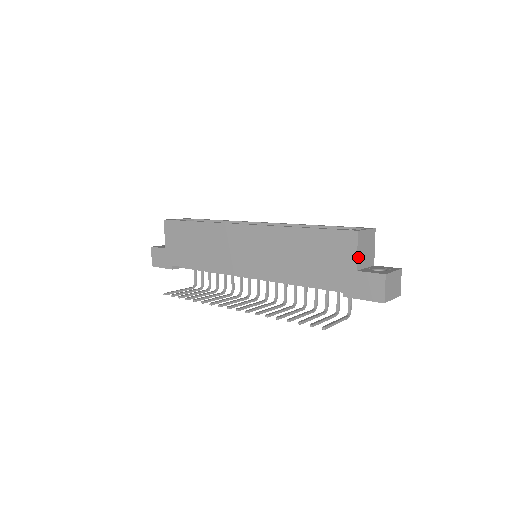
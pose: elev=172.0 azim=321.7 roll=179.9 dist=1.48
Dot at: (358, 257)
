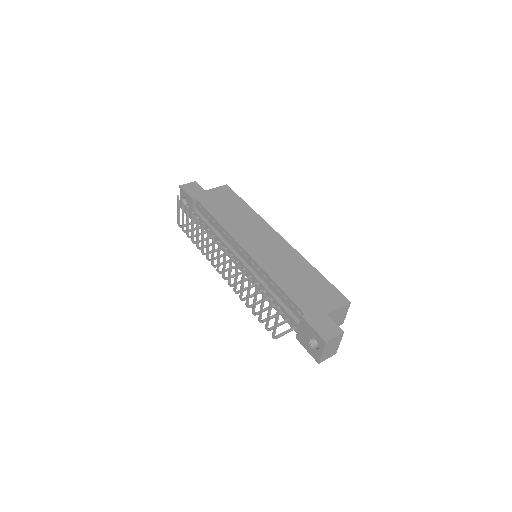
Dot at: (335, 312)
